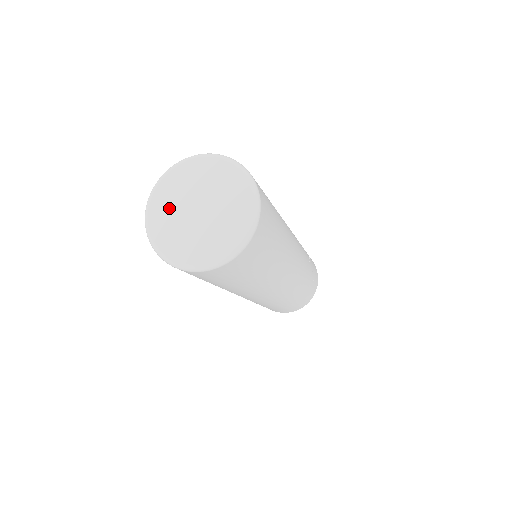
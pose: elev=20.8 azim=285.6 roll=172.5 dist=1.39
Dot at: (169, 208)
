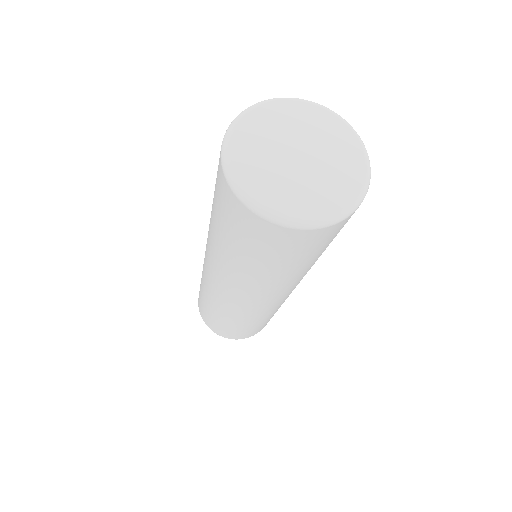
Dot at: (261, 140)
